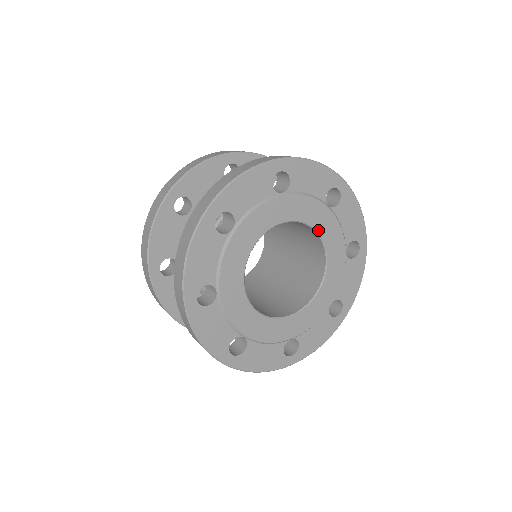
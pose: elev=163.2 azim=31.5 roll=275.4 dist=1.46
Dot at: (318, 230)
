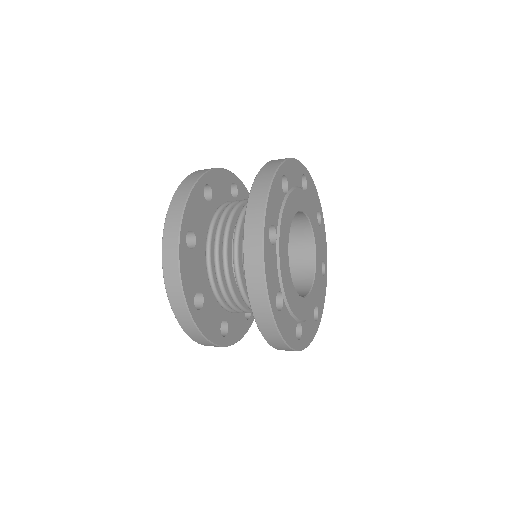
Dot at: (316, 266)
